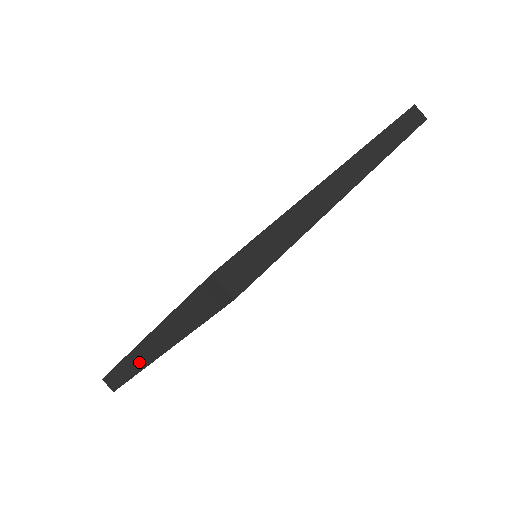
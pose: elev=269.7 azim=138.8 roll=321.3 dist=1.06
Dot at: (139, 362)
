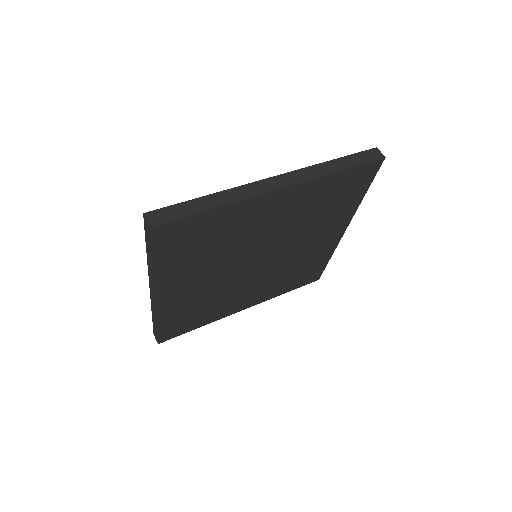
Dot at: (153, 304)
